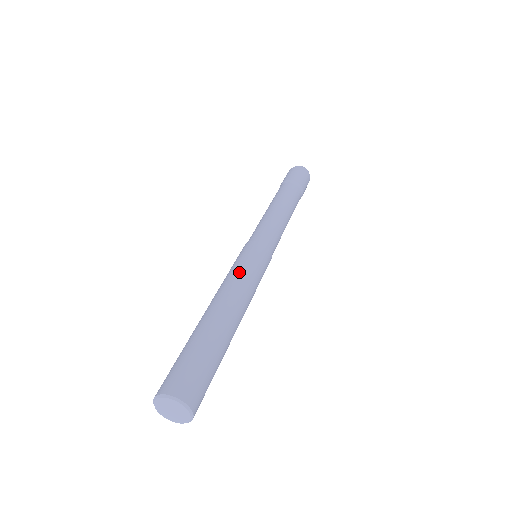
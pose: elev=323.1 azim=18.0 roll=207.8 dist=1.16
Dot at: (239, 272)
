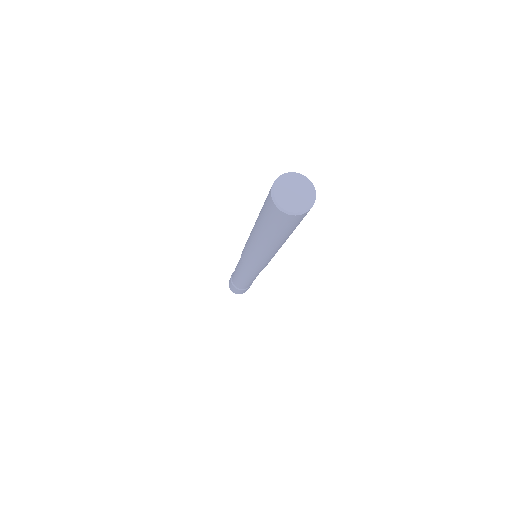
Dot at: occluded
